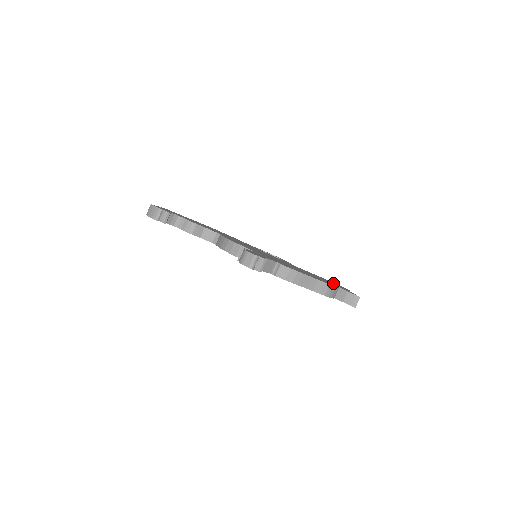
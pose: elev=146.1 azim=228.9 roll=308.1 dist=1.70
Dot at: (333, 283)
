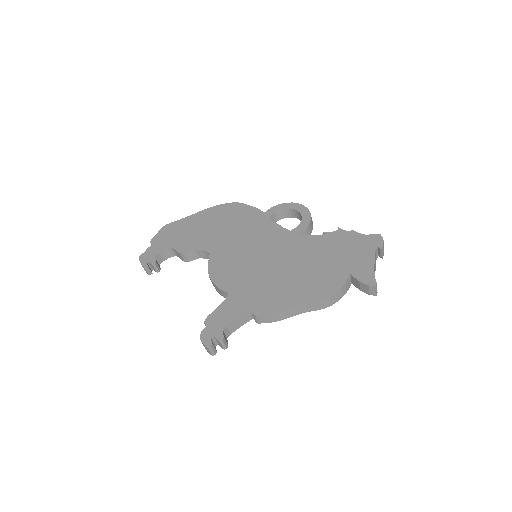
Dot at: (356, 246)
